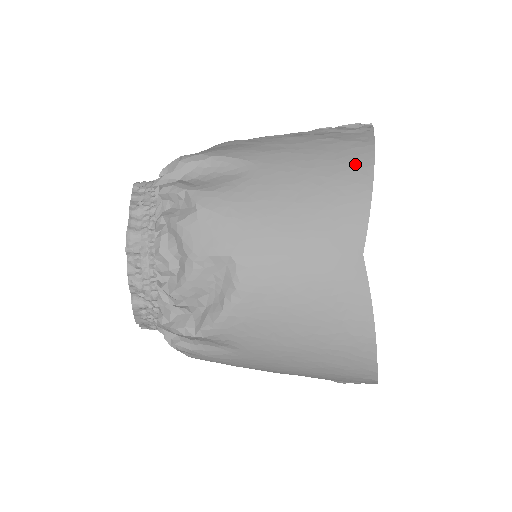
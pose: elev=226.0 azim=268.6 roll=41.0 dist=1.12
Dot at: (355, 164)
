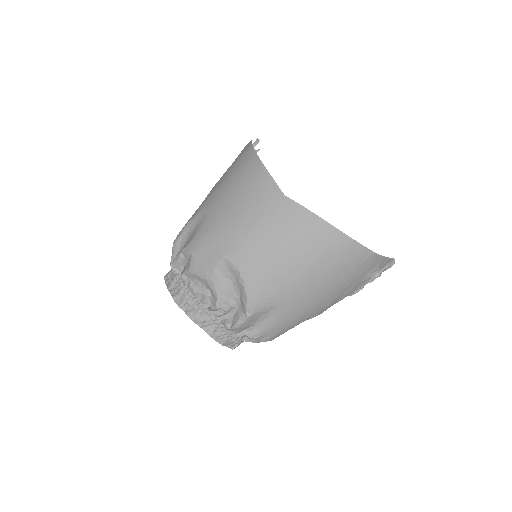
Dot at: (247, 162)
